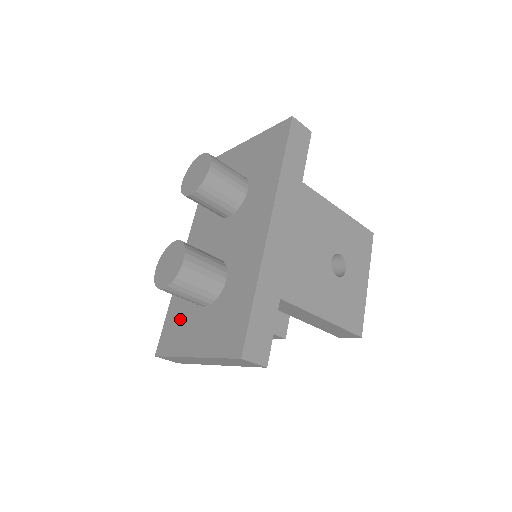
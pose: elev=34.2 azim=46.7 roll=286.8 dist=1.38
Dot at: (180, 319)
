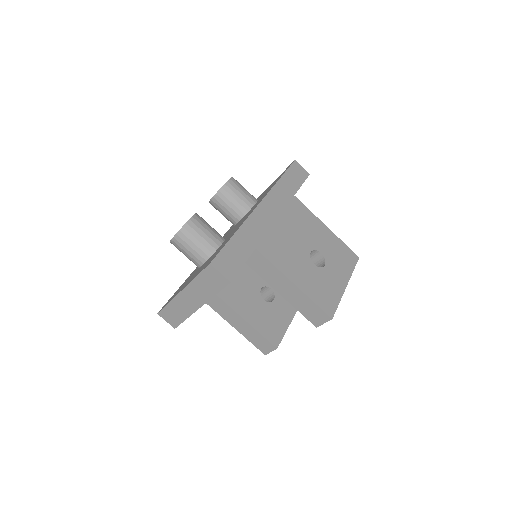
Dot at: occluded
